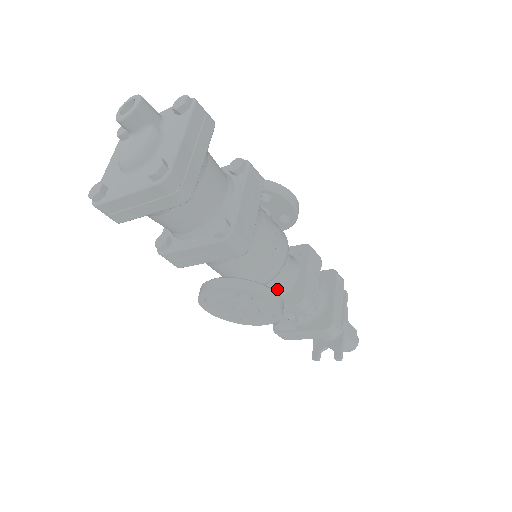
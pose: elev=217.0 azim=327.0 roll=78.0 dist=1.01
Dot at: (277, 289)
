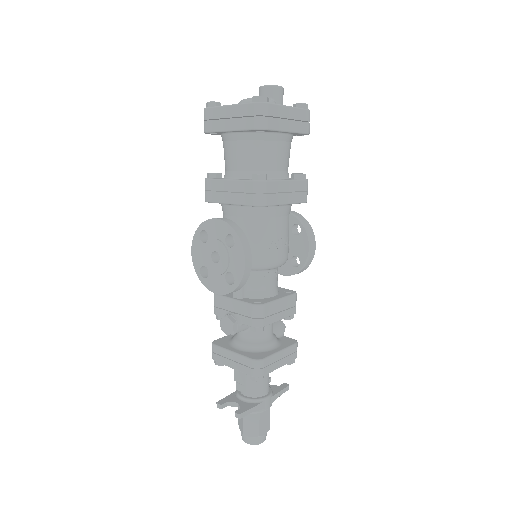
Dot at: (249, 288)
